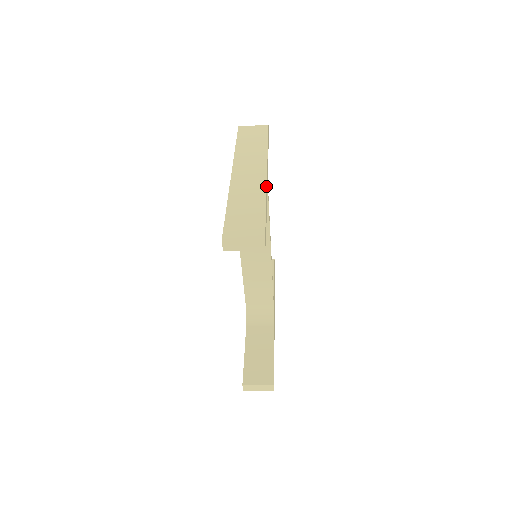
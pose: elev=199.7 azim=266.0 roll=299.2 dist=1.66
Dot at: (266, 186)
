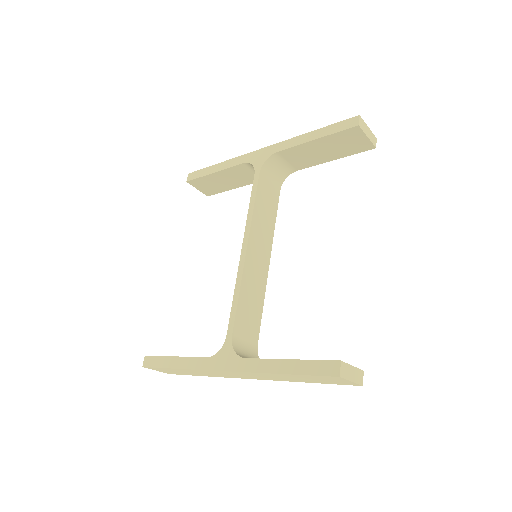
Dot at: occluded
